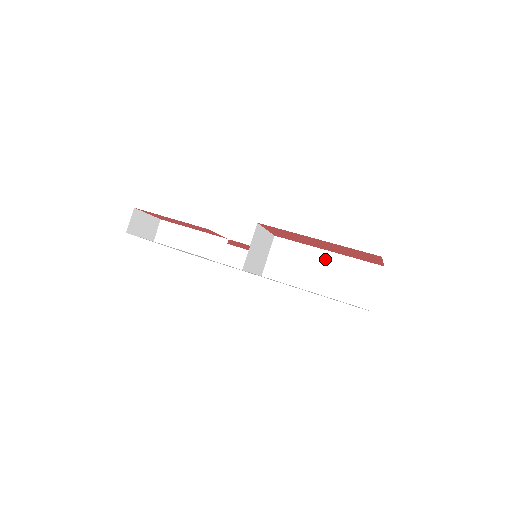
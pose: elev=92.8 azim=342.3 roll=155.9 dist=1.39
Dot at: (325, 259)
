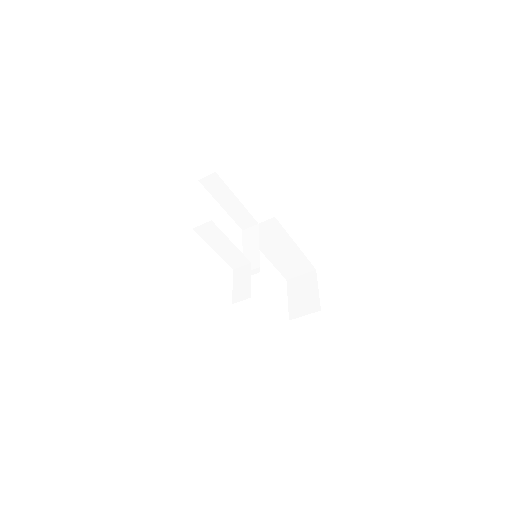
Dot at: (291, 248)
